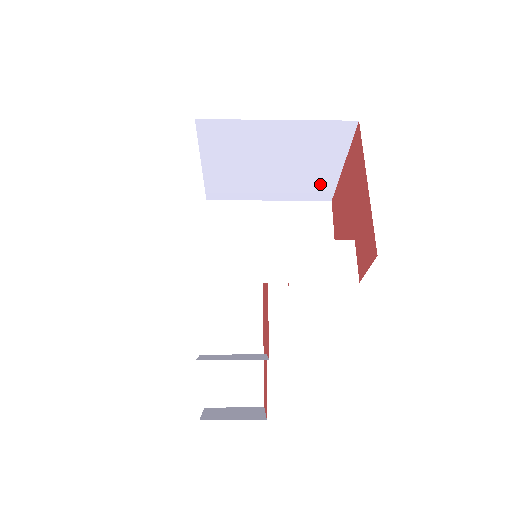
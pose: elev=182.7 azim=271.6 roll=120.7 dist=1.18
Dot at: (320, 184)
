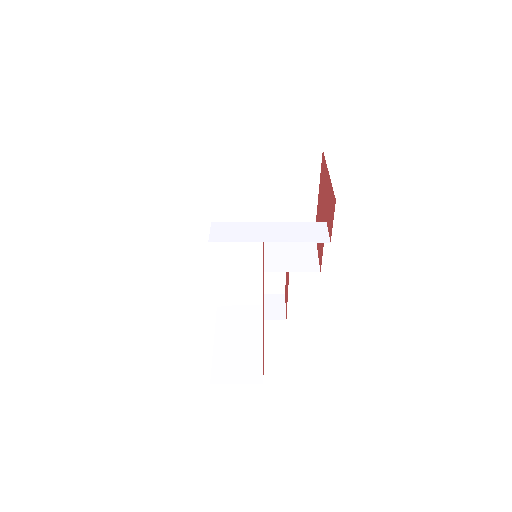
Dot at: (304, 213)
